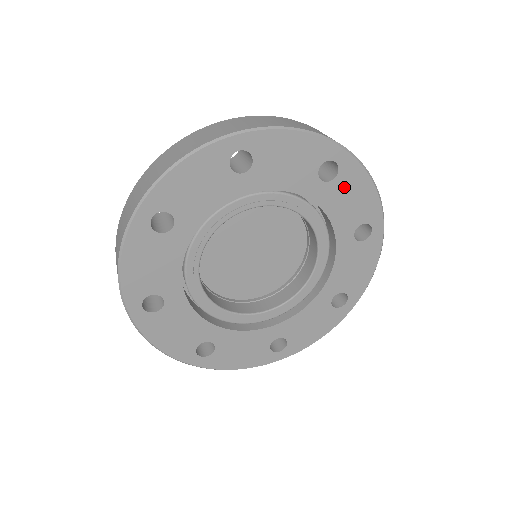
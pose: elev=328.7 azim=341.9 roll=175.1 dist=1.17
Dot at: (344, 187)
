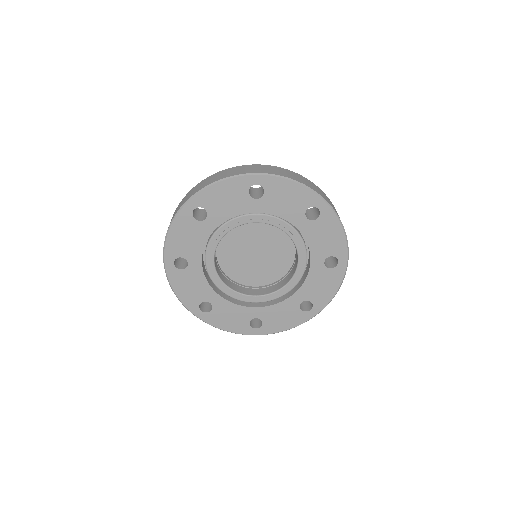
Dot at: (327, 277)
